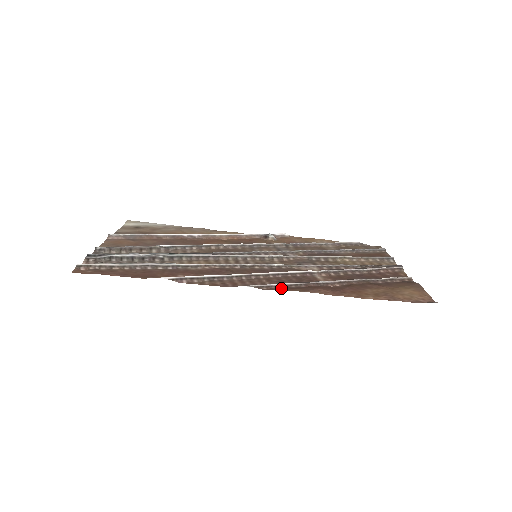
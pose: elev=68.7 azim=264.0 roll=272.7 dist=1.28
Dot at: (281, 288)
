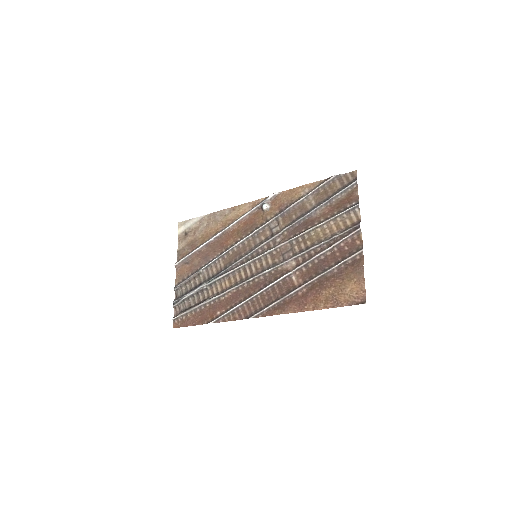
Dot at: (269, 312)
